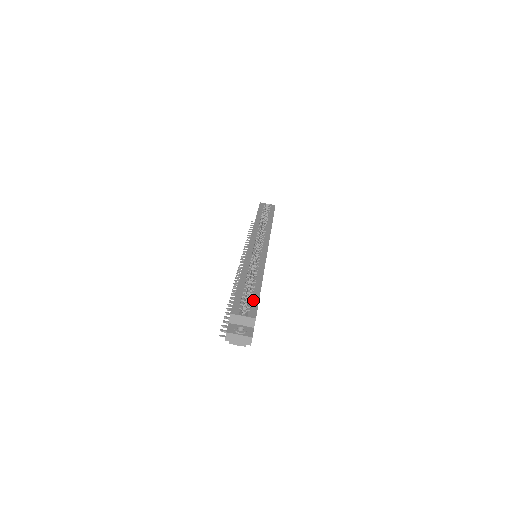
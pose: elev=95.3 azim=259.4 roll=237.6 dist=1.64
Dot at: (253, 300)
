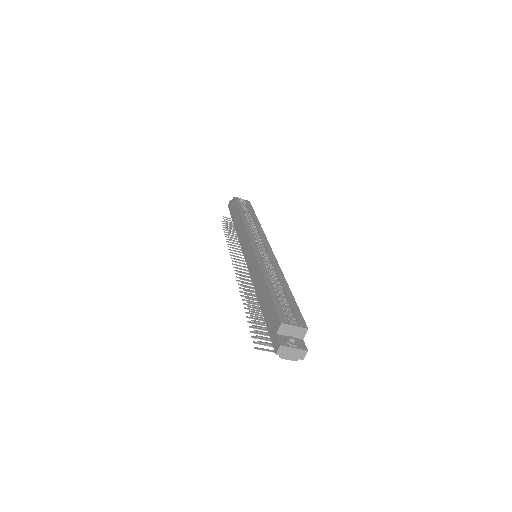
Dot at: (293, 307)
